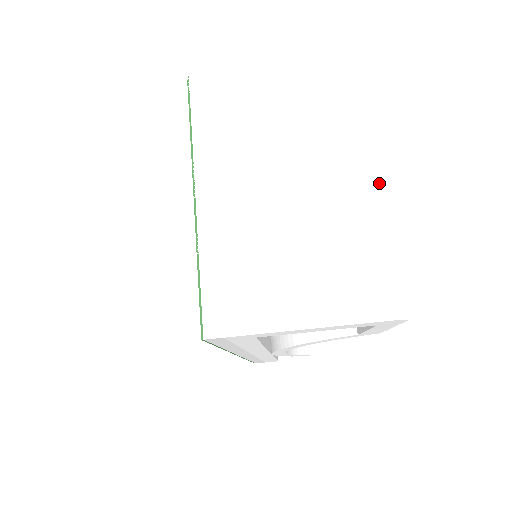
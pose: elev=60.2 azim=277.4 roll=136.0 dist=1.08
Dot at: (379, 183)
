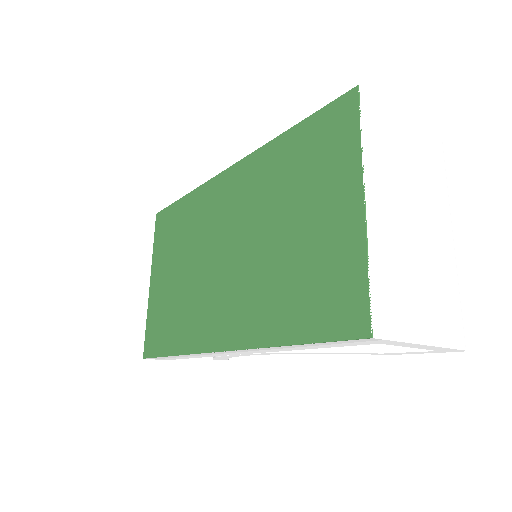
Dot at: occluded
